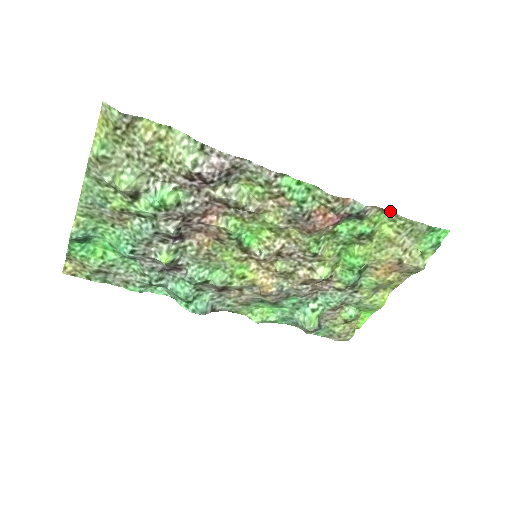
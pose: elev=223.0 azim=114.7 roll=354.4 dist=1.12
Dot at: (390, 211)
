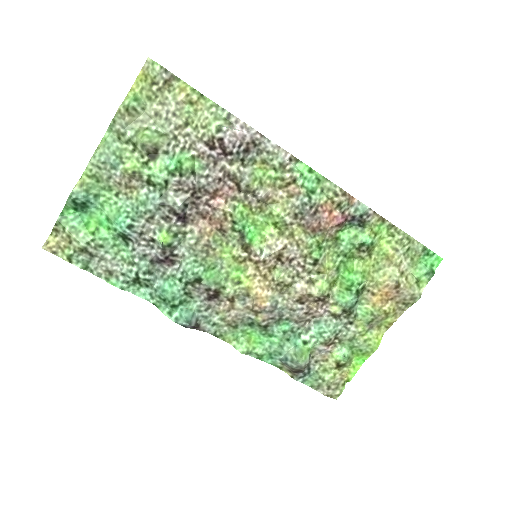
Dot at: (390, 222)
